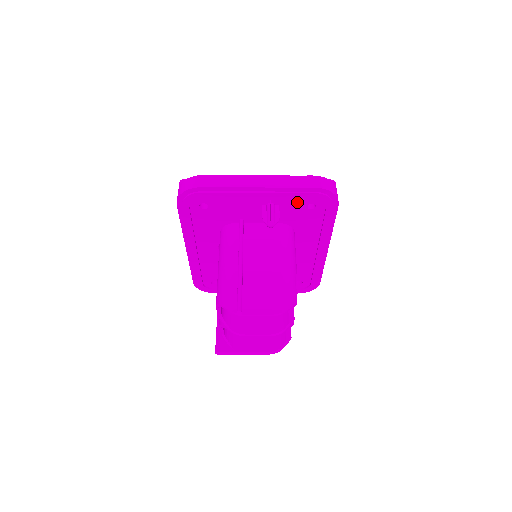
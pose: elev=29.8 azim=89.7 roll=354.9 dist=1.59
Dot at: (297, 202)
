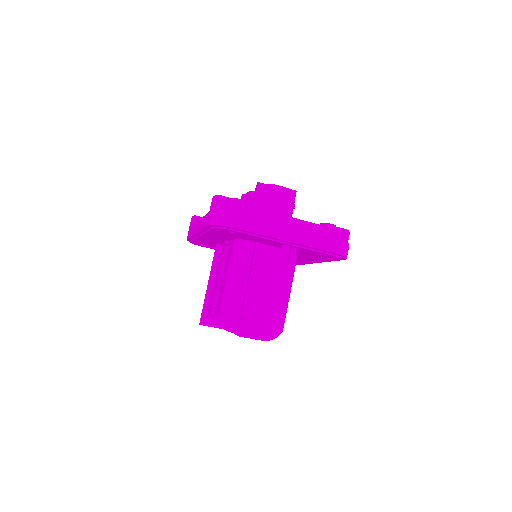
Dot at: occluded
